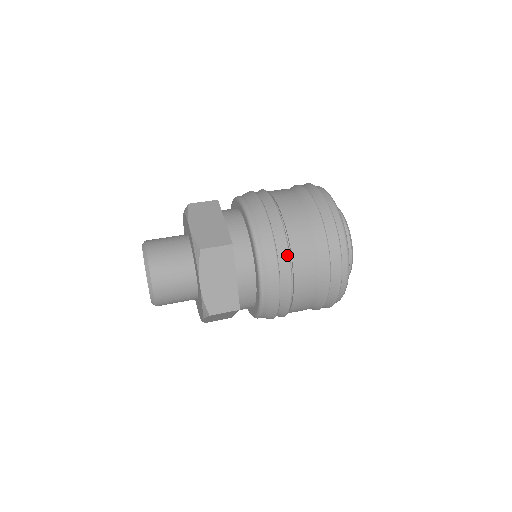
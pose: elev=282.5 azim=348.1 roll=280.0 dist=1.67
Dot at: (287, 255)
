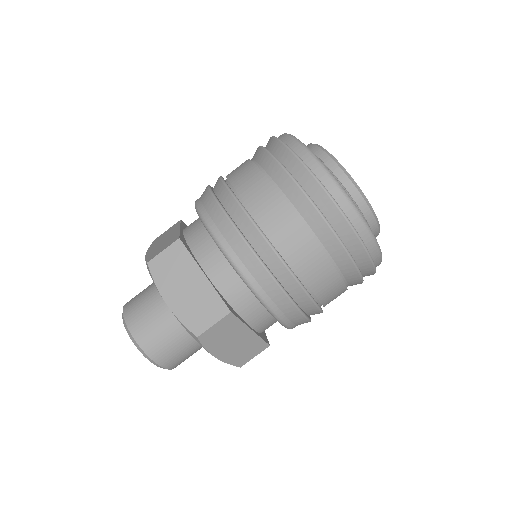
Dot at: (302, 290)
